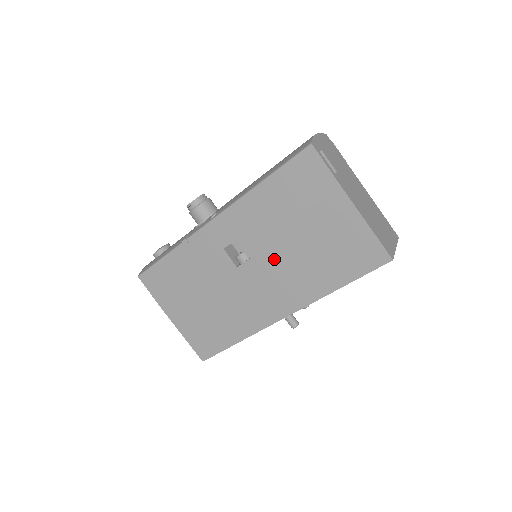
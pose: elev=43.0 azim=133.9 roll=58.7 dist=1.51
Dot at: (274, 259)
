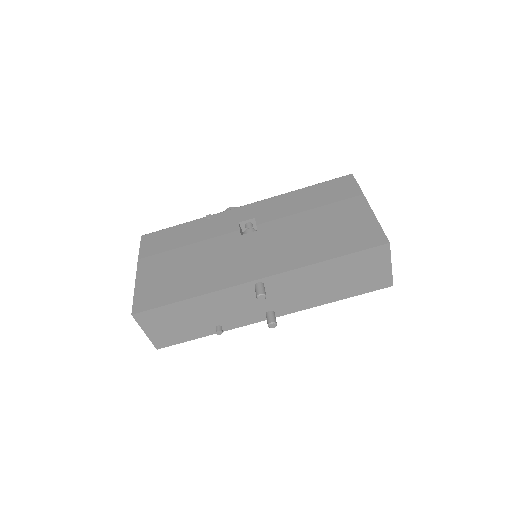
Dot at: (279, 233)
